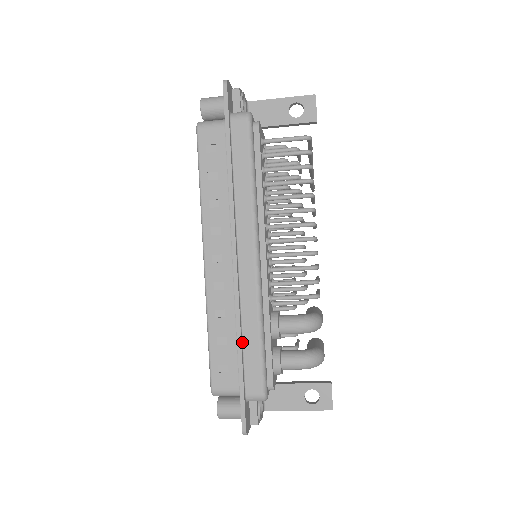
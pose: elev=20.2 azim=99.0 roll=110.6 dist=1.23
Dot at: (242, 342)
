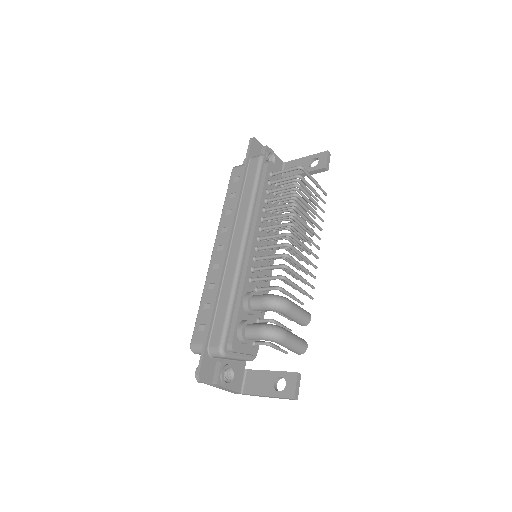
Dot at: (217, 305)
